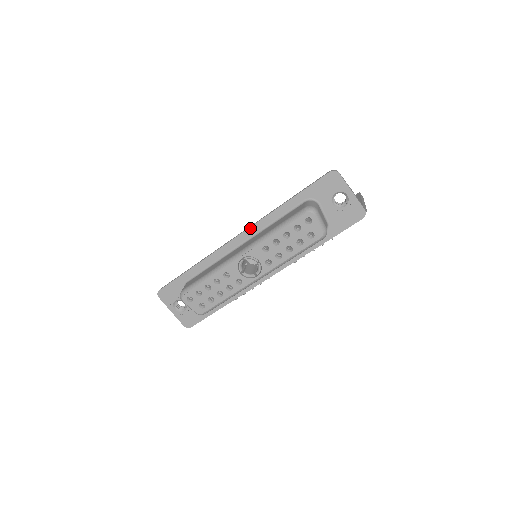
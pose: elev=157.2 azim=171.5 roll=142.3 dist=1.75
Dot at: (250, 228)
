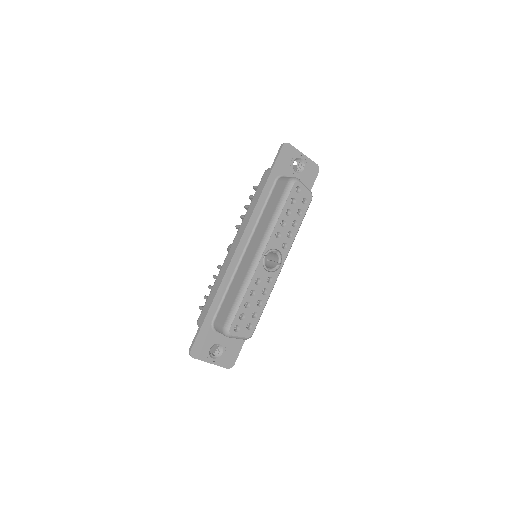
Dot at: (245, 231)
